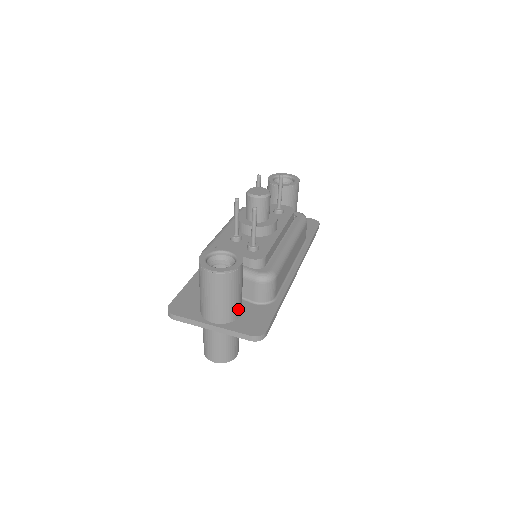
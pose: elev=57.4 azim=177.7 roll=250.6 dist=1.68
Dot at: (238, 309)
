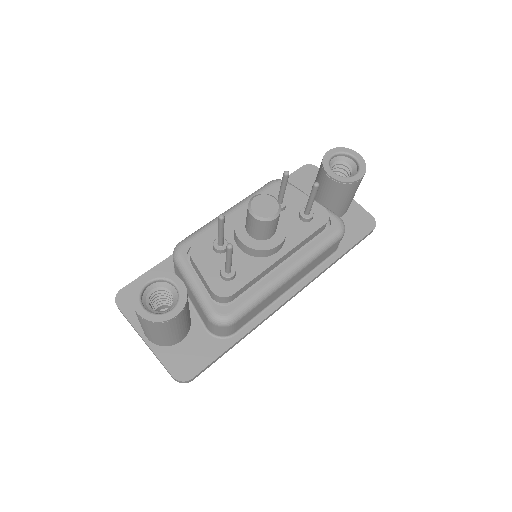
Dot at: (176, 339)
